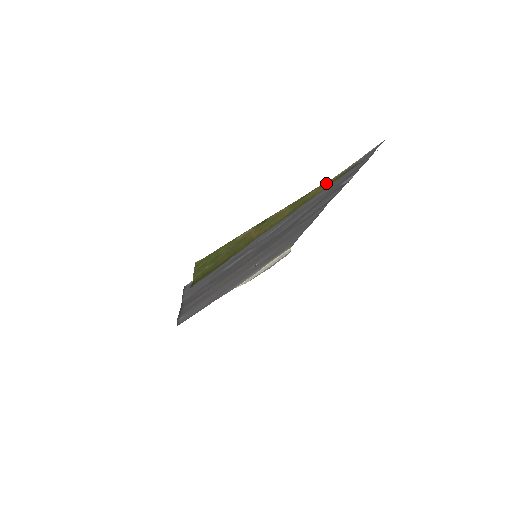
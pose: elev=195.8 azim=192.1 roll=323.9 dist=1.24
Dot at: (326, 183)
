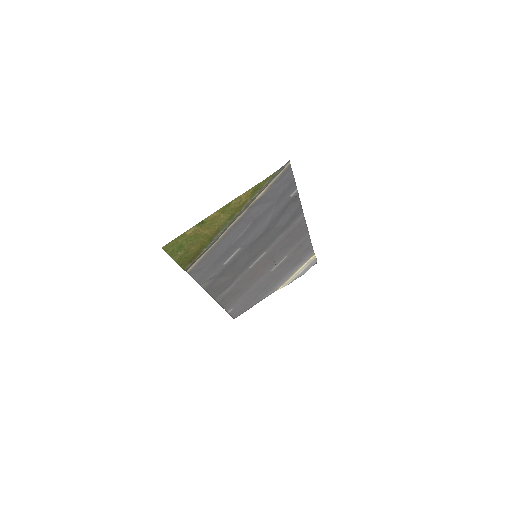
Dot at: (243, 195)
